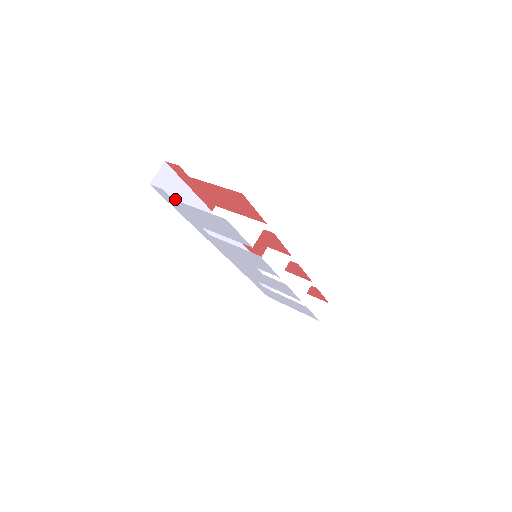
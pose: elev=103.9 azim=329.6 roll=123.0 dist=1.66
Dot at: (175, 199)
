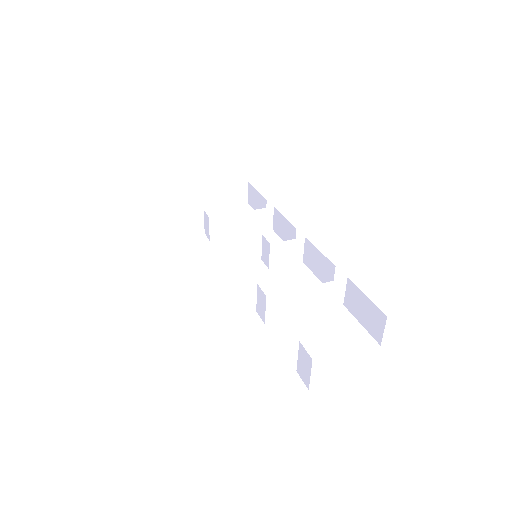
Dot at: occluded
